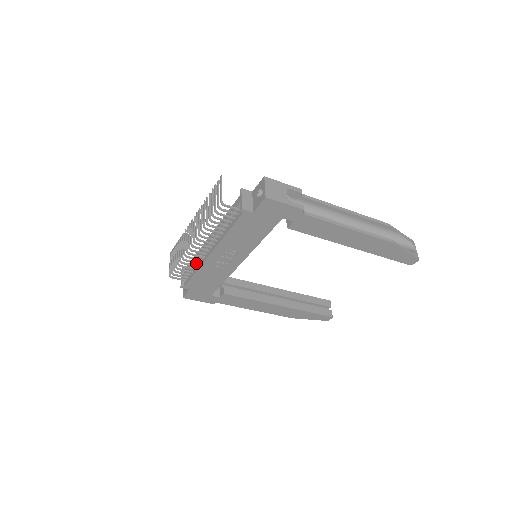
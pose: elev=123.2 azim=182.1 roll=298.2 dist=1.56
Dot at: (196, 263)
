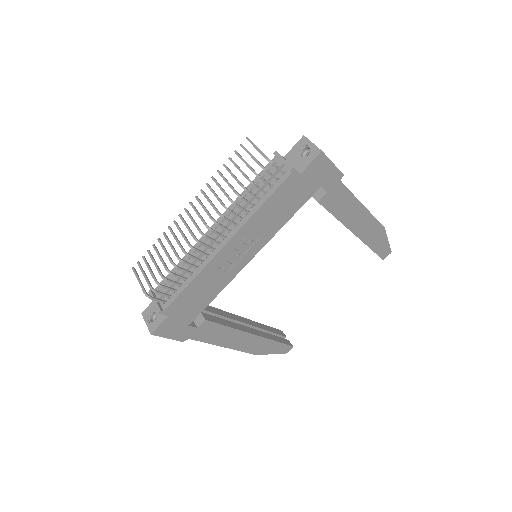
Dot at: (194, 266)
